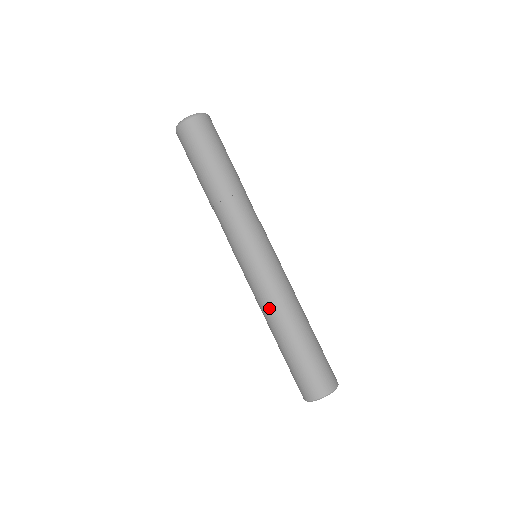
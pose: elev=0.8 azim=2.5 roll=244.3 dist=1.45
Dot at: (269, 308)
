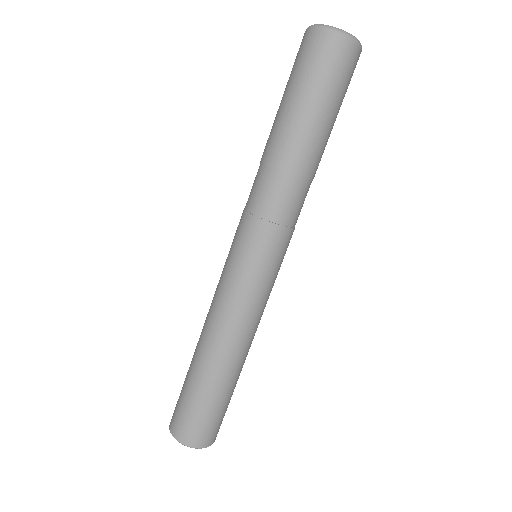
Dot at: (208, 315)
